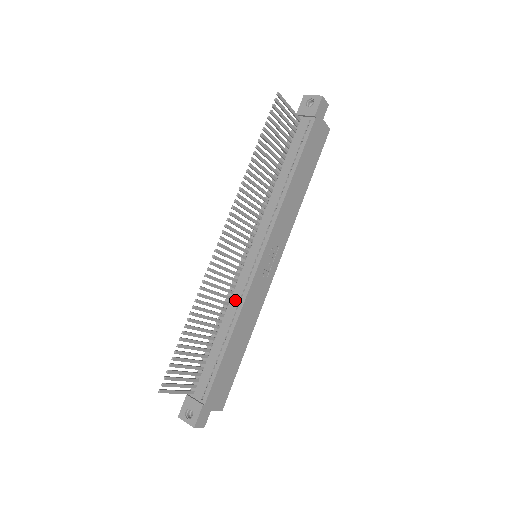
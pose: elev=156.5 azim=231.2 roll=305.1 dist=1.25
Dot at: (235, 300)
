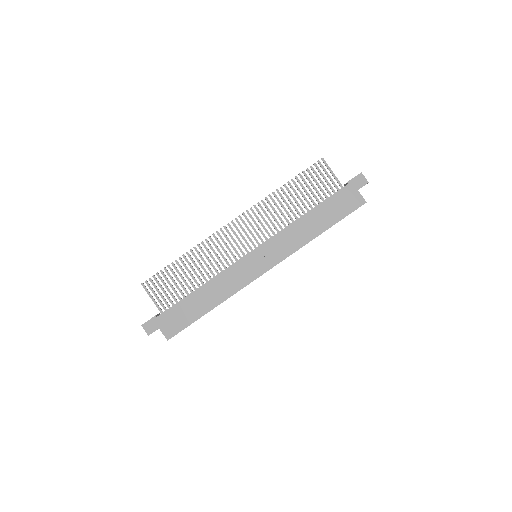
Dot at: occluded
